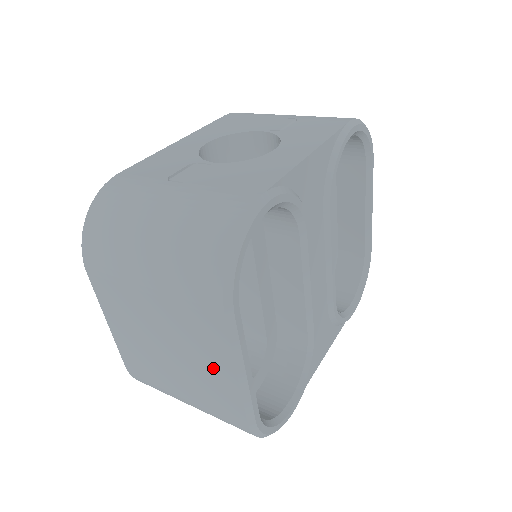
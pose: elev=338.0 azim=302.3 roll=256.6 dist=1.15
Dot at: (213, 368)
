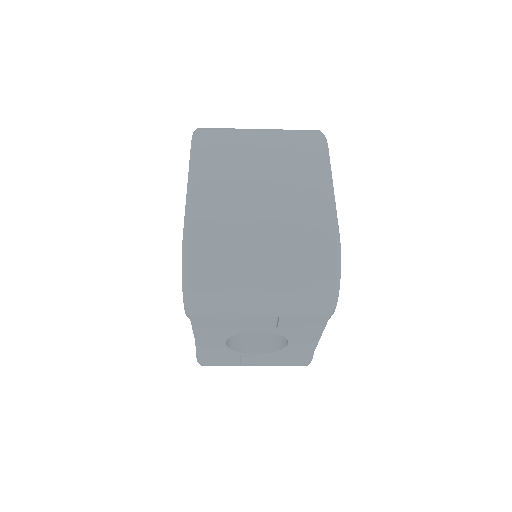
Dot at: (308, 188)
